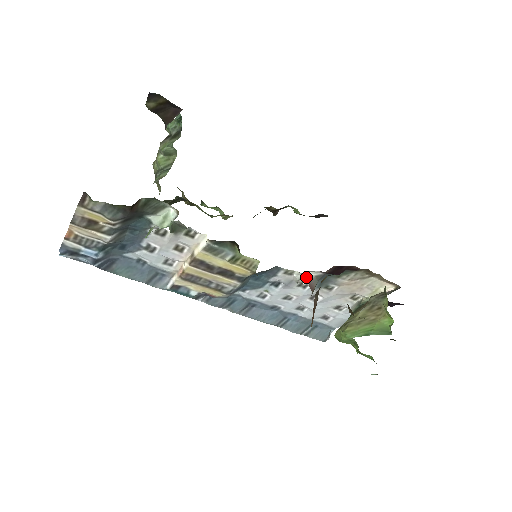
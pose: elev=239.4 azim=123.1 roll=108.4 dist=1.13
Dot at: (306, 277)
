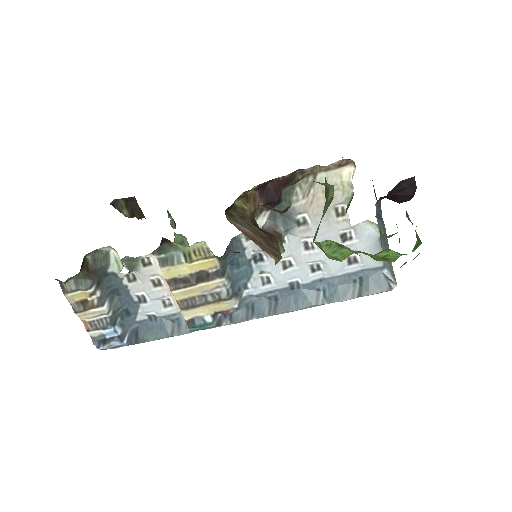
Dot at: (262, 227)
